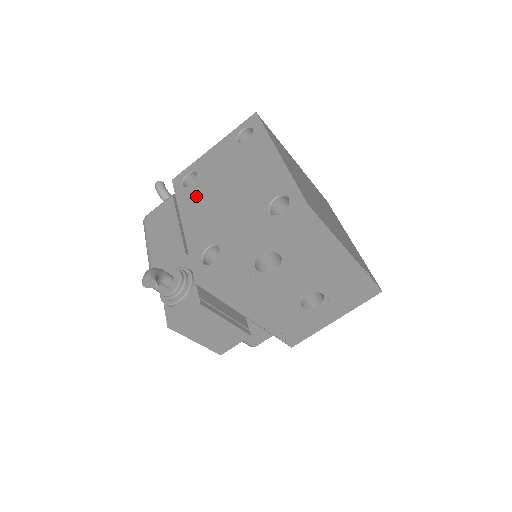
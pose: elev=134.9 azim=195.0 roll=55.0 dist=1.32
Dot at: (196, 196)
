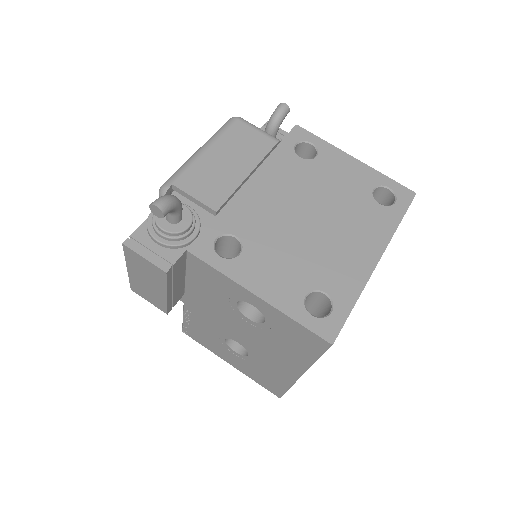
Dot at: (289, 175)
